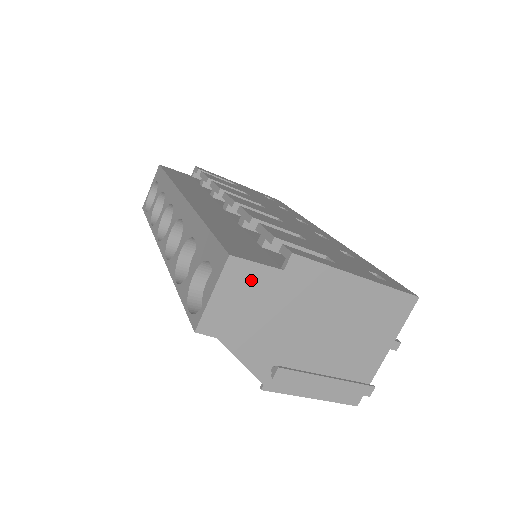
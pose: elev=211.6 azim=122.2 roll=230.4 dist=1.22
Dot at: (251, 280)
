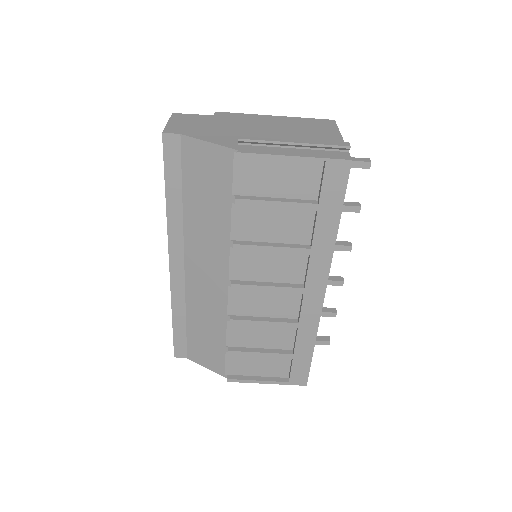
Dot at: (193, 118)
